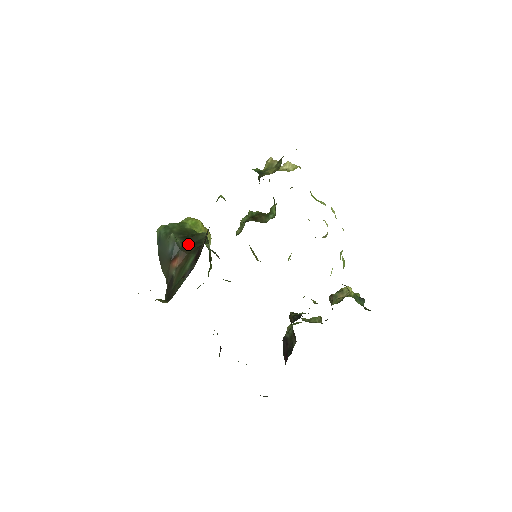
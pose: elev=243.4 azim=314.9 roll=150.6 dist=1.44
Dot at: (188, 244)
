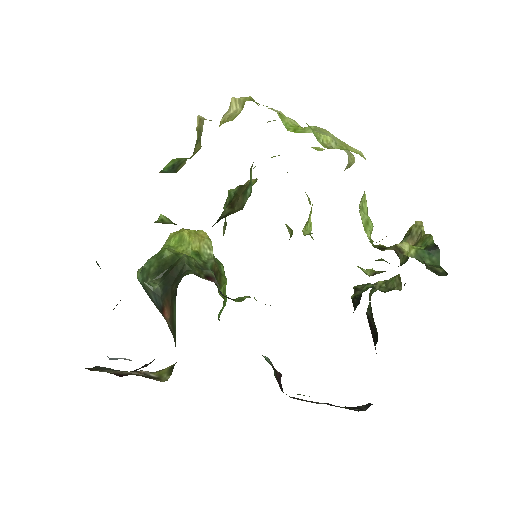
Dot at: (168, 285)
